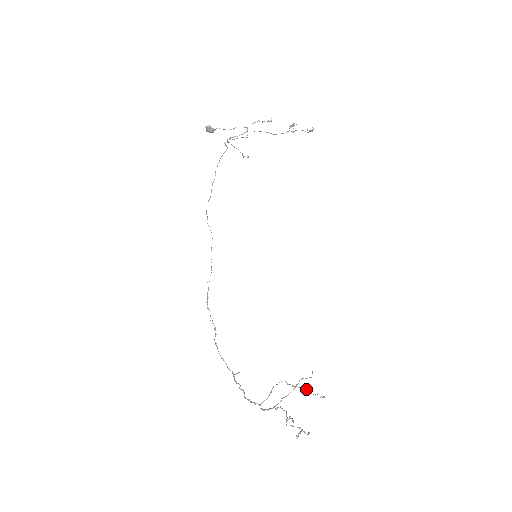
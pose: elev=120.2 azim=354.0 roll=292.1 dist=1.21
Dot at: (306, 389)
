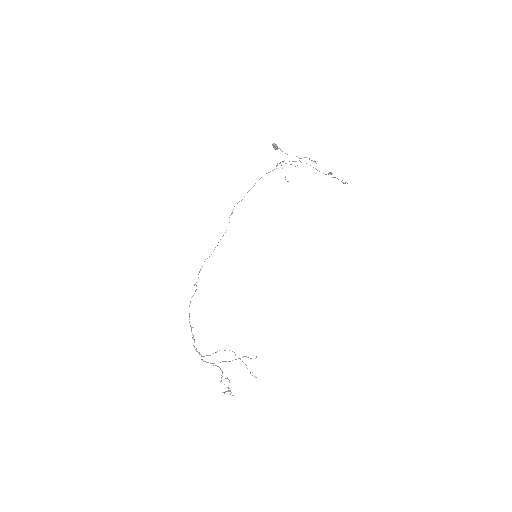
Dot at: (246, 365)
